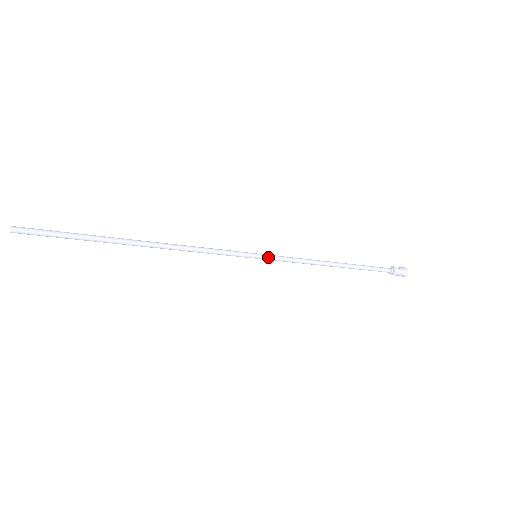
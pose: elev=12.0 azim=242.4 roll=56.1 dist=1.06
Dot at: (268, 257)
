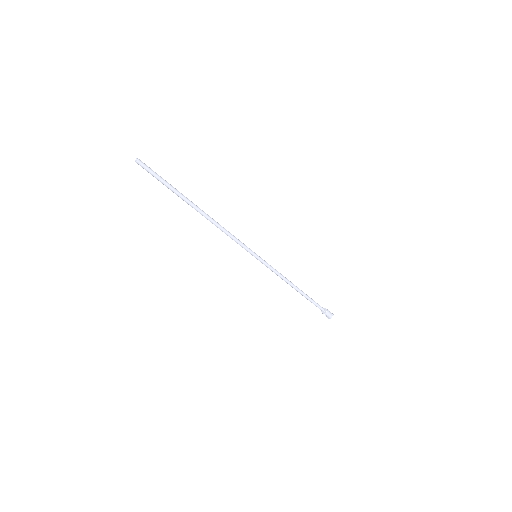
Dot at: (263, 260)
